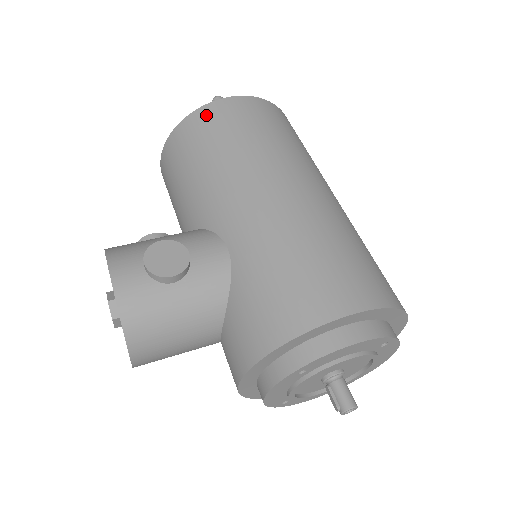
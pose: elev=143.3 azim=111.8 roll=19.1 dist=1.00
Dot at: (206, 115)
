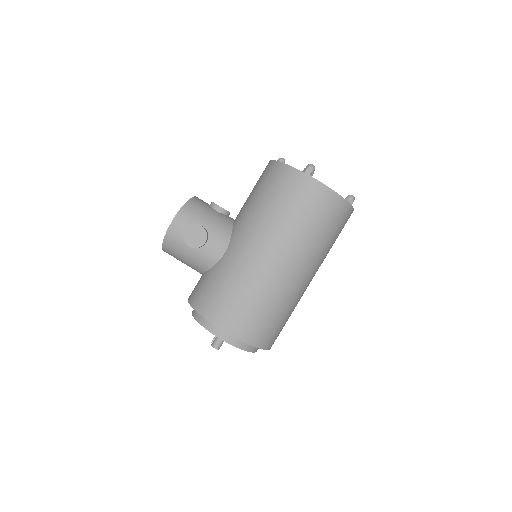
Dot at: (289, 176)
